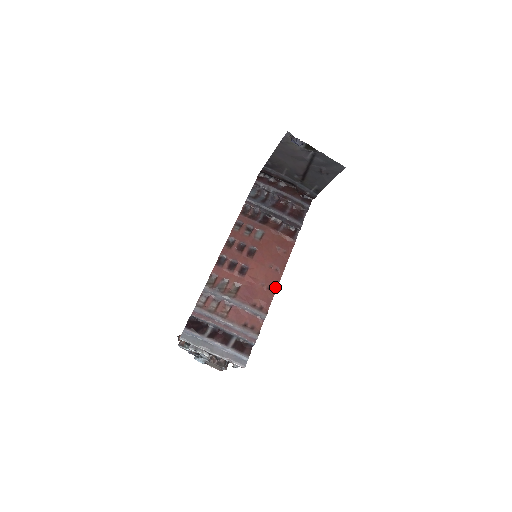
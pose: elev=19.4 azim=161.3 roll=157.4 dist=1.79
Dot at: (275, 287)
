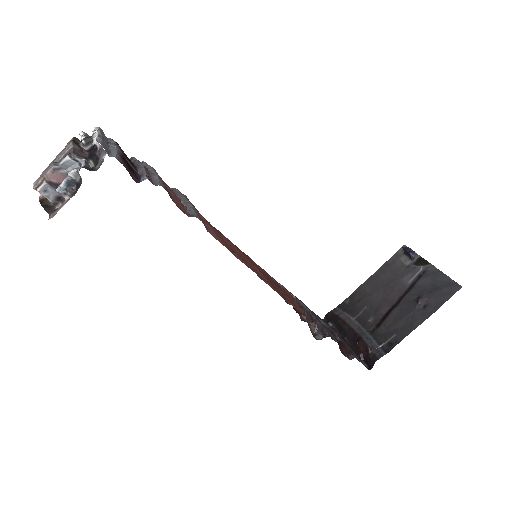
Dot at: (243, 262)
